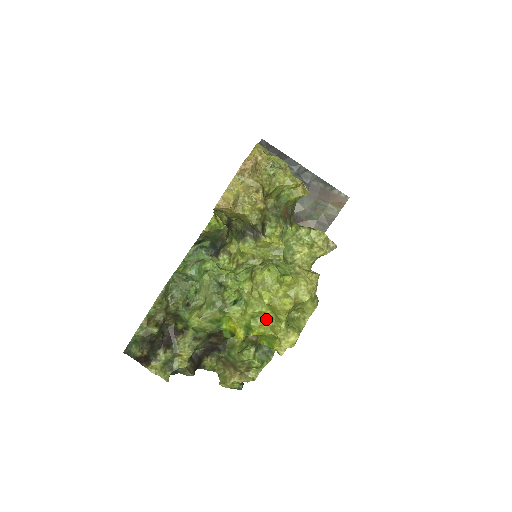
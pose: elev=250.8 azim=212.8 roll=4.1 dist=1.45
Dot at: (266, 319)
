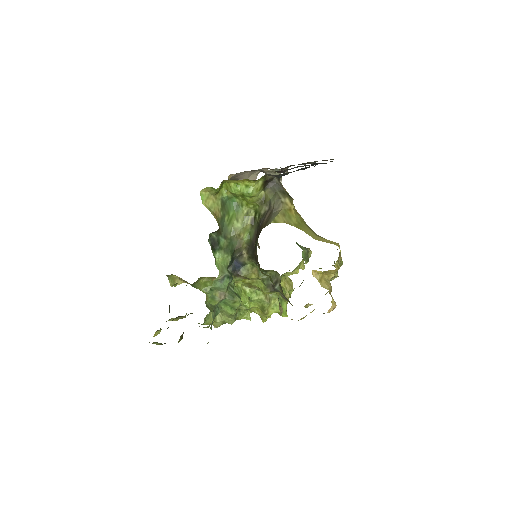
Dot at: occluded
